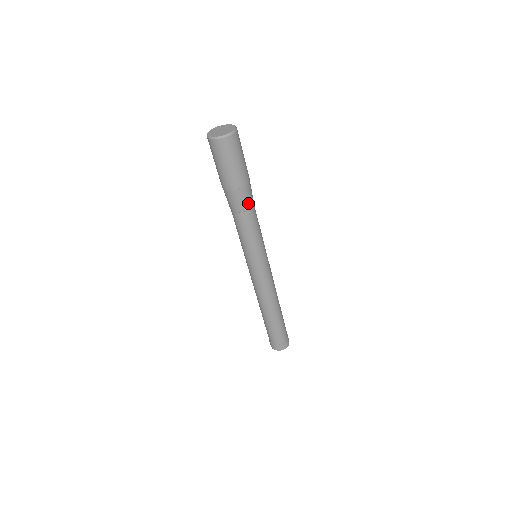
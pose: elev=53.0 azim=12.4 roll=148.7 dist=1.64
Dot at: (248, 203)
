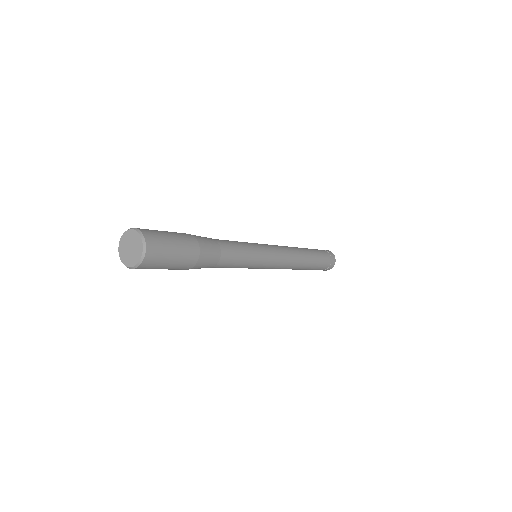
Dot at: (212, 262)
